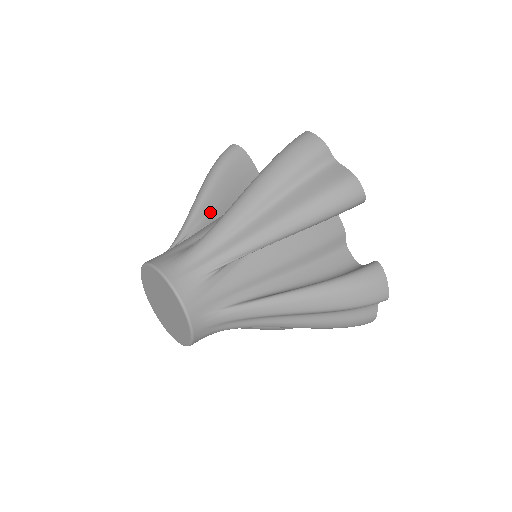
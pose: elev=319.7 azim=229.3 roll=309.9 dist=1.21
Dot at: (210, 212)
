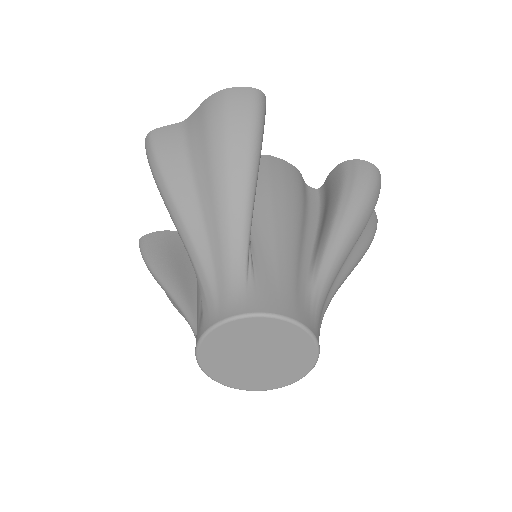
Dot at: occluded
